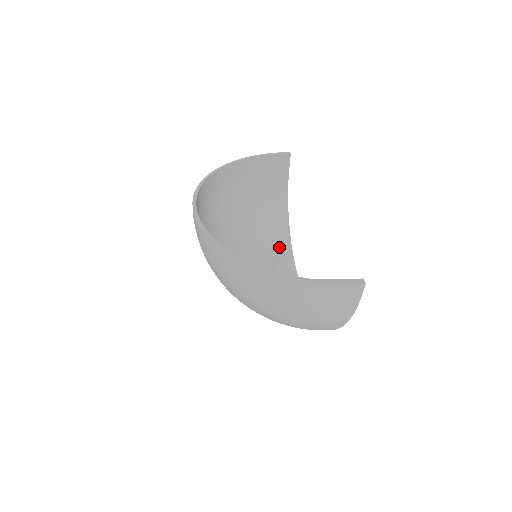
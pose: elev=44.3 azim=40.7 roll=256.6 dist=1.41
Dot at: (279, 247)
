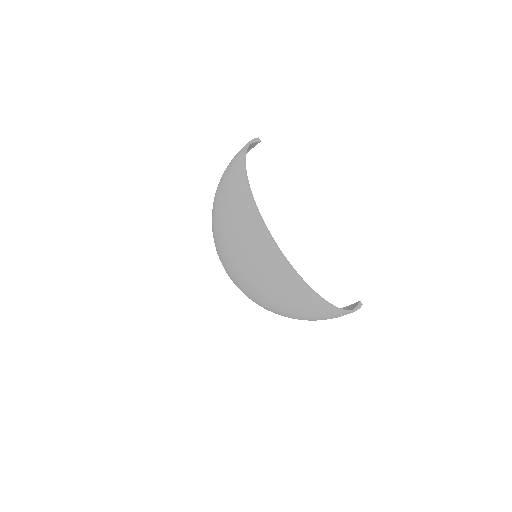
Dot at: occluded
